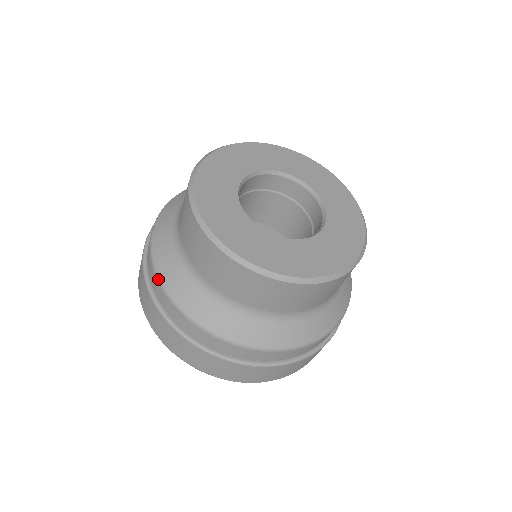
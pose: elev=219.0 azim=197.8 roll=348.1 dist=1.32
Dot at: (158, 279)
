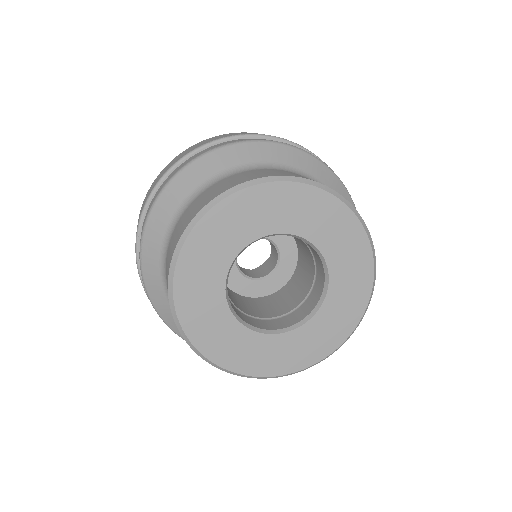
Dot at: occluded
